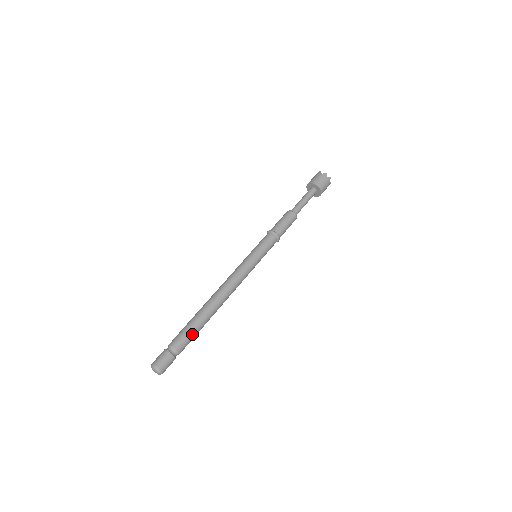
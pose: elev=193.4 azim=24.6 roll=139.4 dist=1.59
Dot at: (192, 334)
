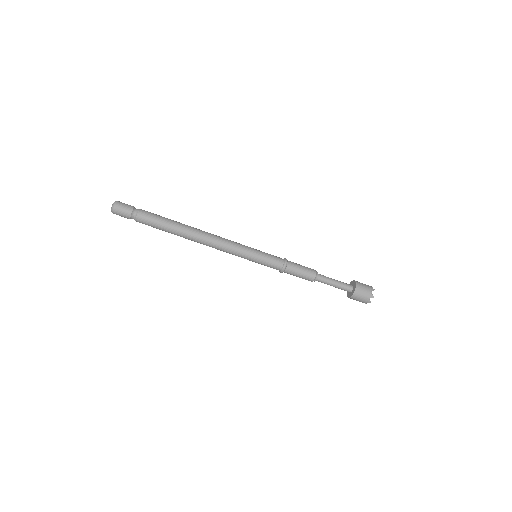
Dot at: (159, 217)
